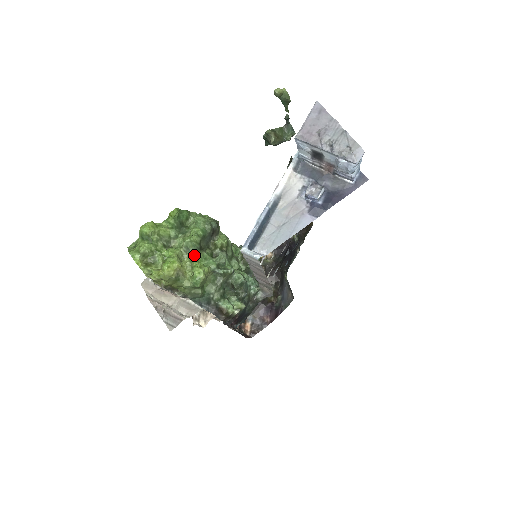
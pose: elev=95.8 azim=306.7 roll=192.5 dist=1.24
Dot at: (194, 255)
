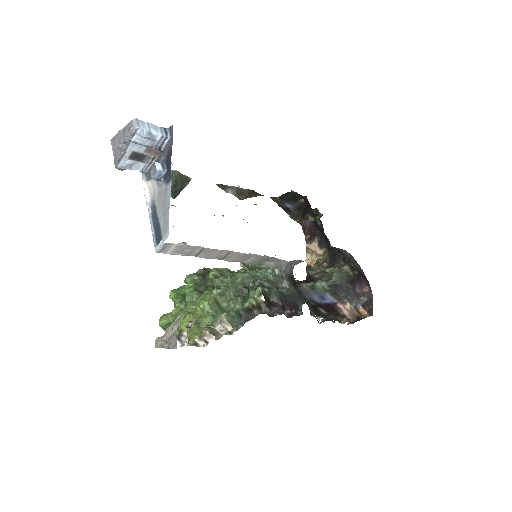
Dot at: (197, 300)
